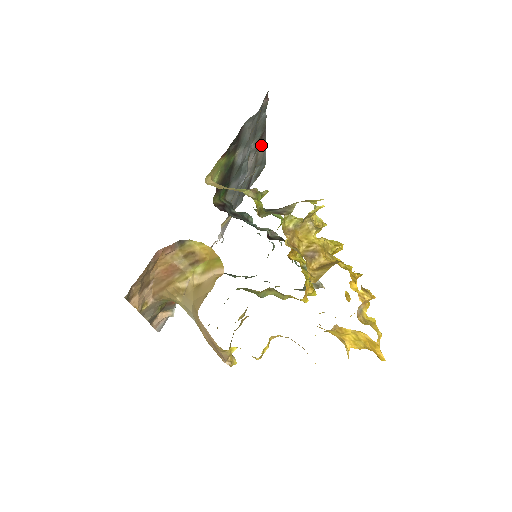
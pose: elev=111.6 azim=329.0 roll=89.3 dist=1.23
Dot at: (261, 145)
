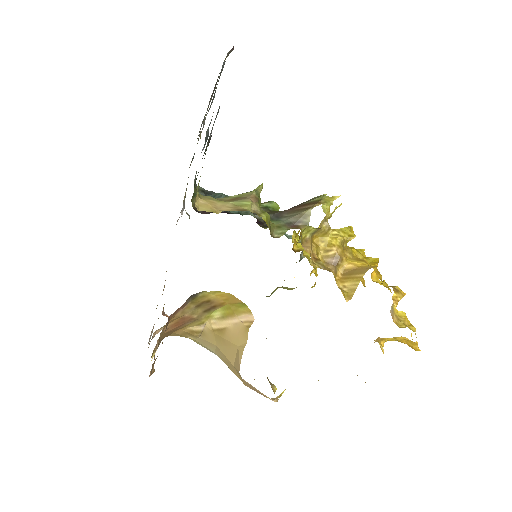
Dot at: (213, 90)
